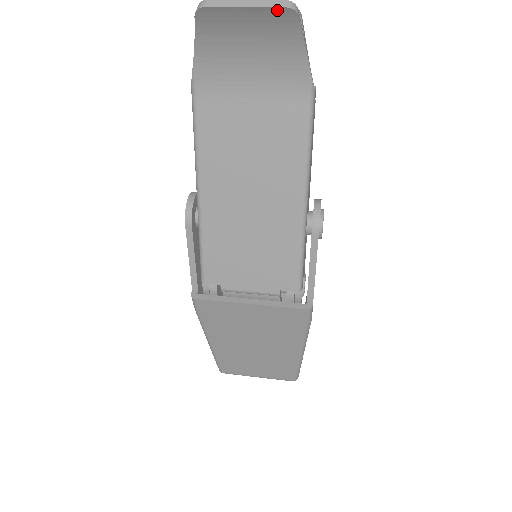
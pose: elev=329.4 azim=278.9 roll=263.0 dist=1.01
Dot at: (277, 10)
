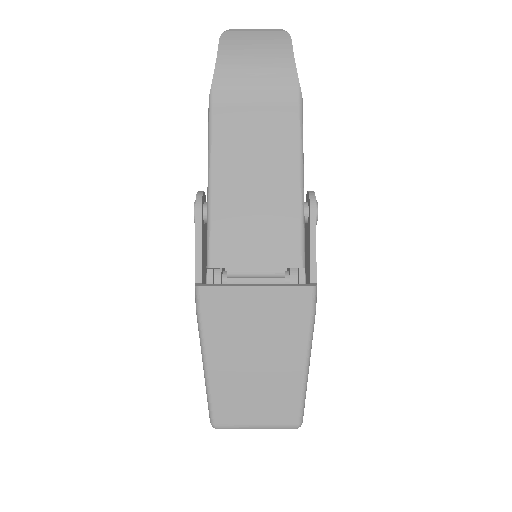
Dot at: (277, 33)
